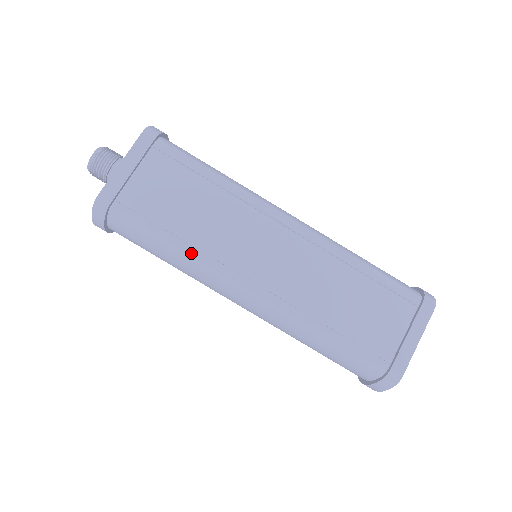
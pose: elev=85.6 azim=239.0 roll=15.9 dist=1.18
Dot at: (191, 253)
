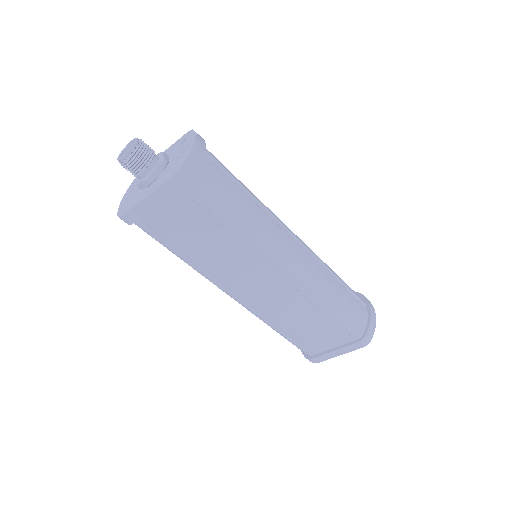
Dot at: (195, 268)
